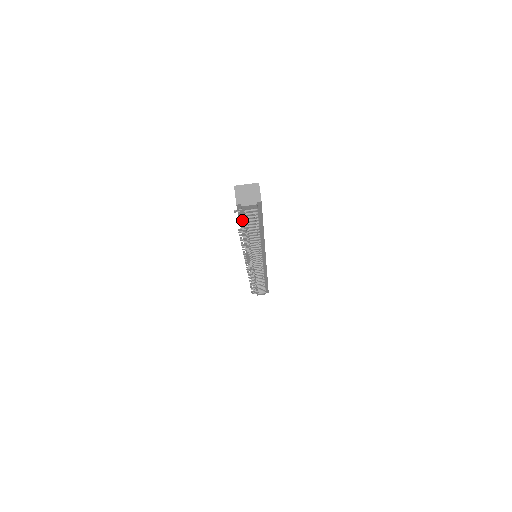
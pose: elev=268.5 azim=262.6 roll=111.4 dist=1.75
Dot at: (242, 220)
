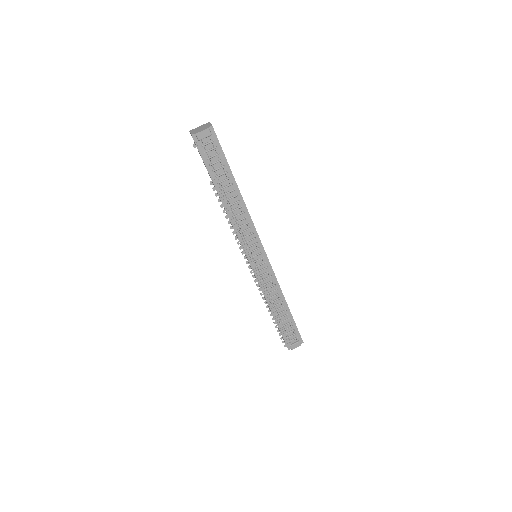
Dot at: (208, 165)
